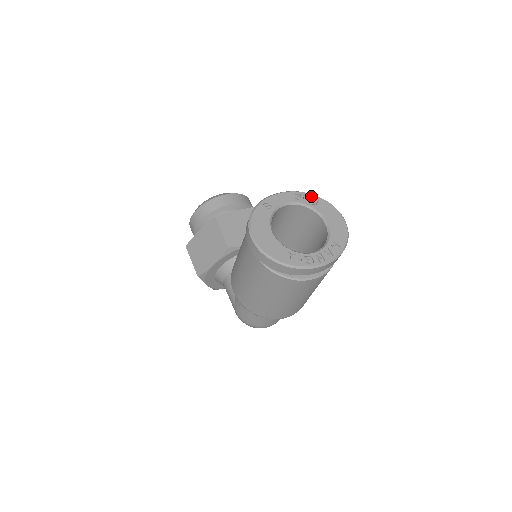
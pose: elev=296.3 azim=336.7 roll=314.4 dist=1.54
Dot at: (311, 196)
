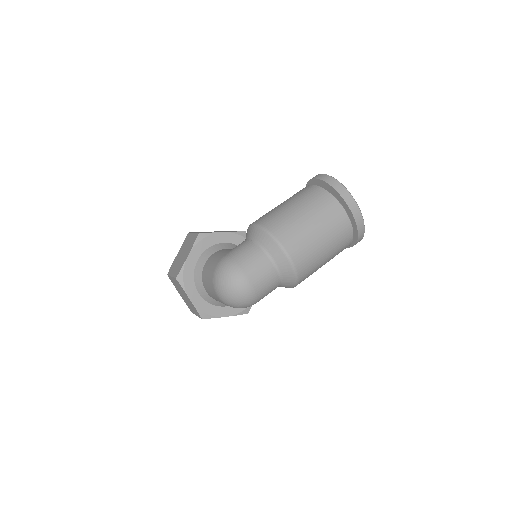
Dot at: occluded
